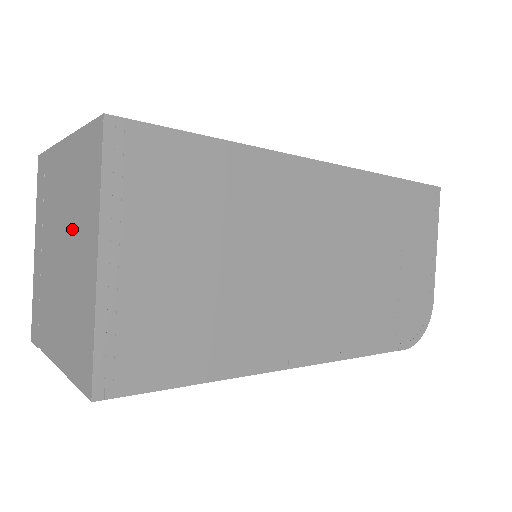
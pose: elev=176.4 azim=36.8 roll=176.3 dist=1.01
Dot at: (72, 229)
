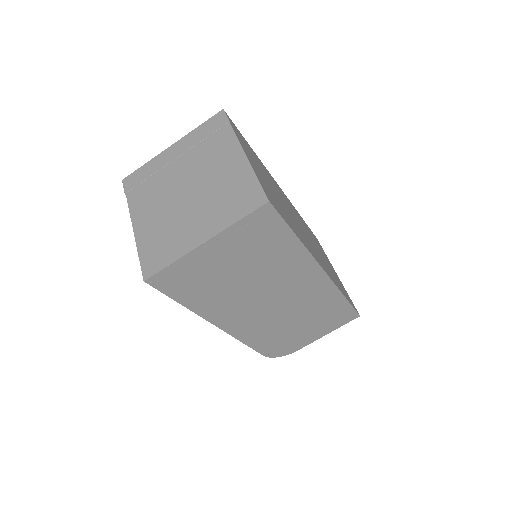
Dot at: (205, 200)
